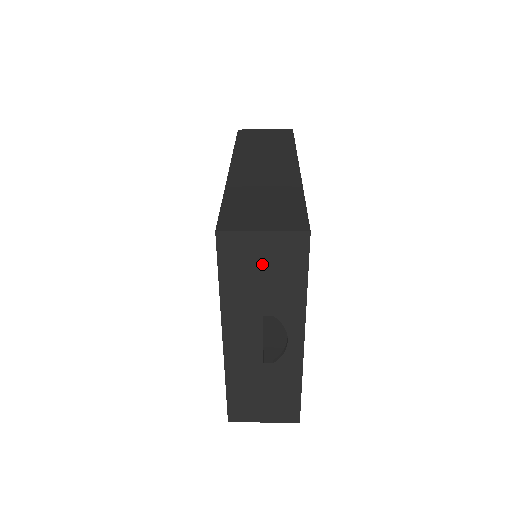
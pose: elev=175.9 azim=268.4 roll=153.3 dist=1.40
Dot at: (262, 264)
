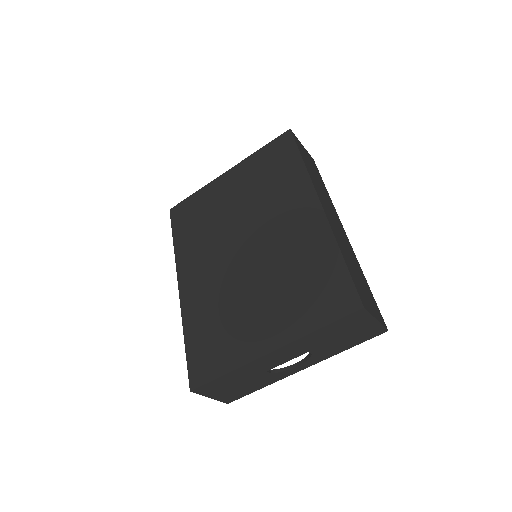
Dot at: (351, 331)
